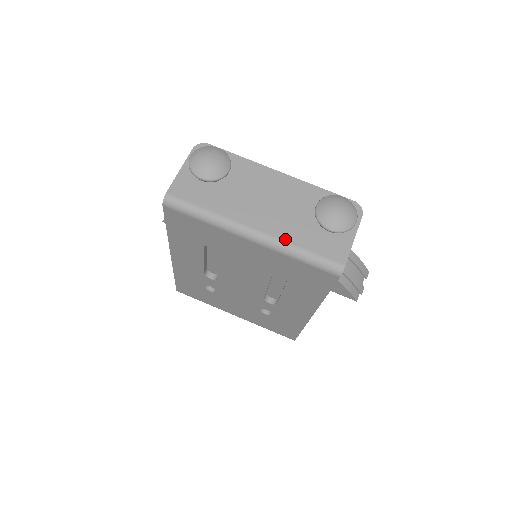
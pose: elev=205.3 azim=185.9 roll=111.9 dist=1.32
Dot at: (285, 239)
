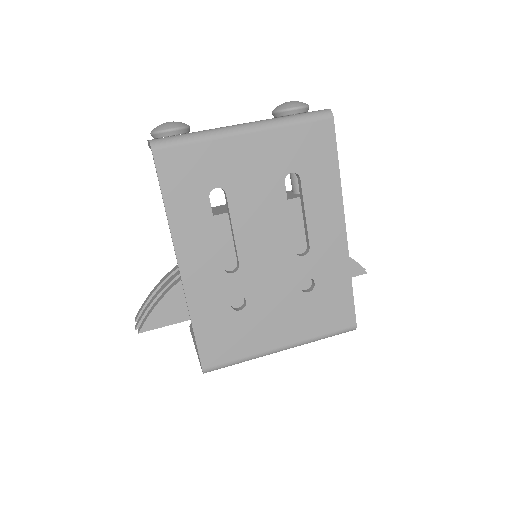
Dot at: (272, 119)
